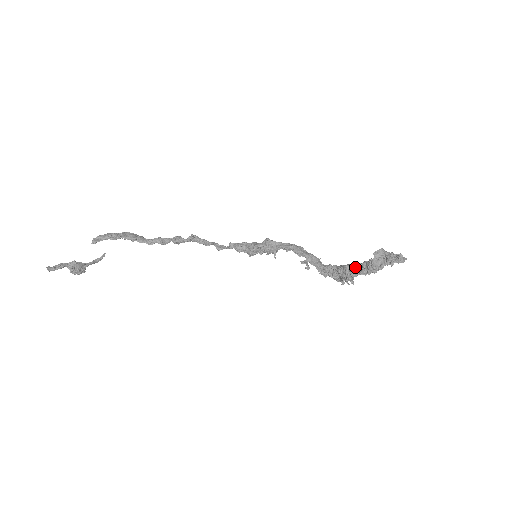
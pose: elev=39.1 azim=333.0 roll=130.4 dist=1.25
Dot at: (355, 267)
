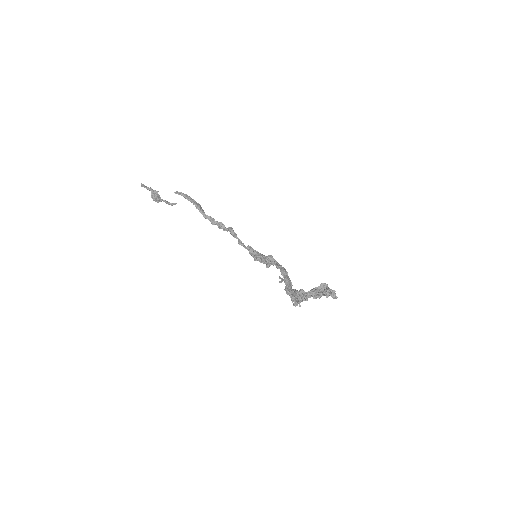
Dot at: occluded
